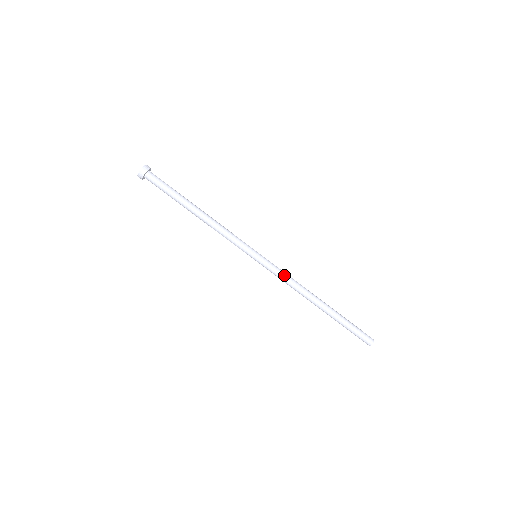
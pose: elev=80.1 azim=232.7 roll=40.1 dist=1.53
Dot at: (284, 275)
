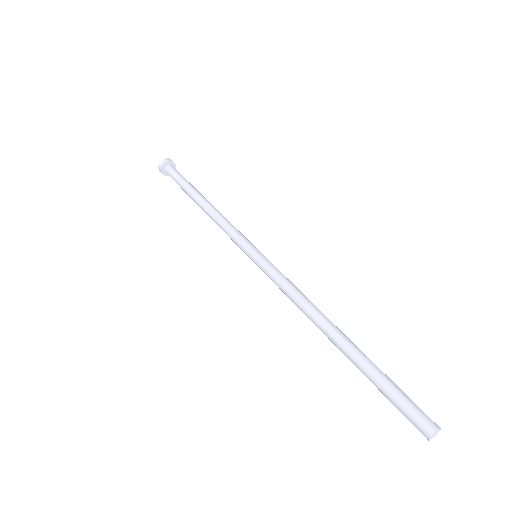
Dot at: (291, 282)
